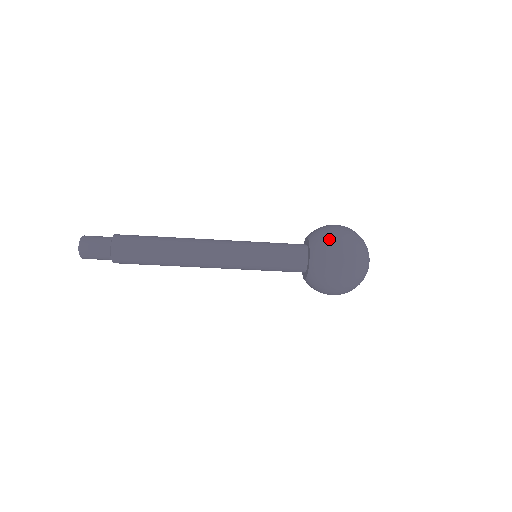
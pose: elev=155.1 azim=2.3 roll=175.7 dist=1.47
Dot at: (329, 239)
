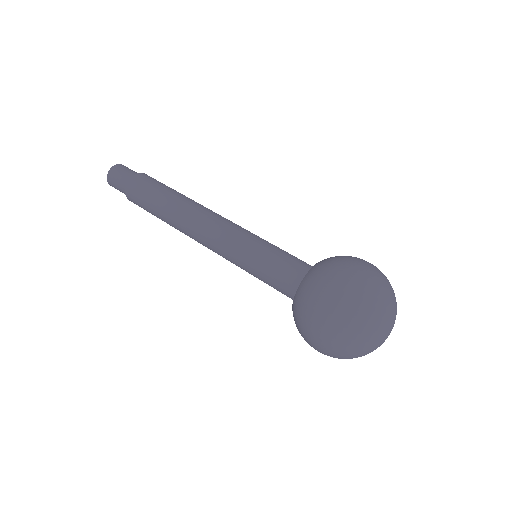
Dot at: (345, 257)
